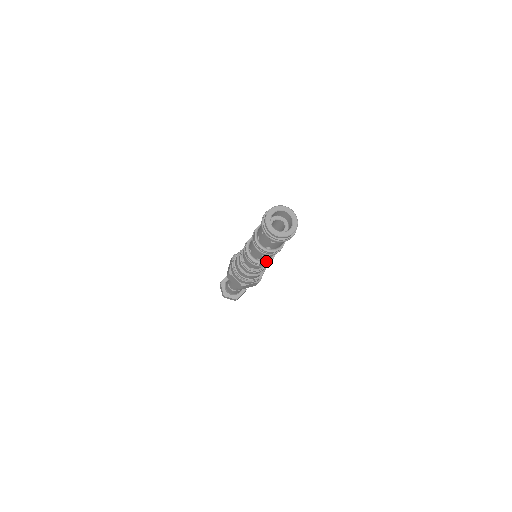
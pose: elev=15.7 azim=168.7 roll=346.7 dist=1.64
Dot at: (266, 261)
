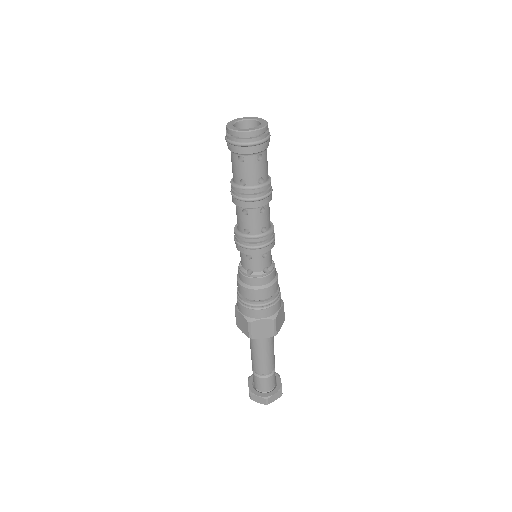
Dot at: (257, 237)
